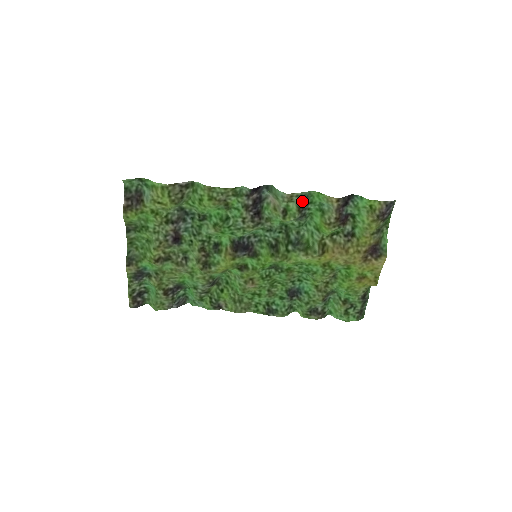
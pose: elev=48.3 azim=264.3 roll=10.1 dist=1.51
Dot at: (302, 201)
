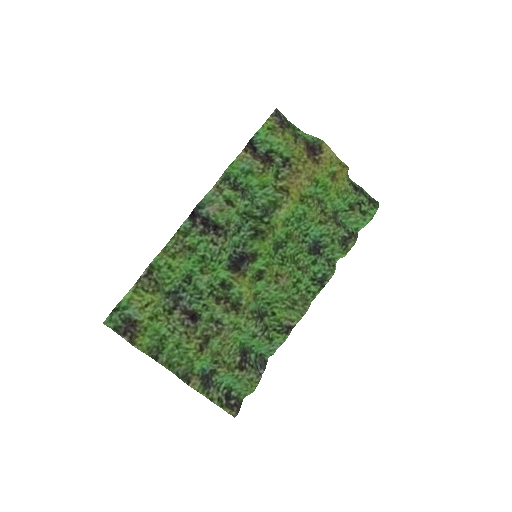
Dot at: (228, 182)
